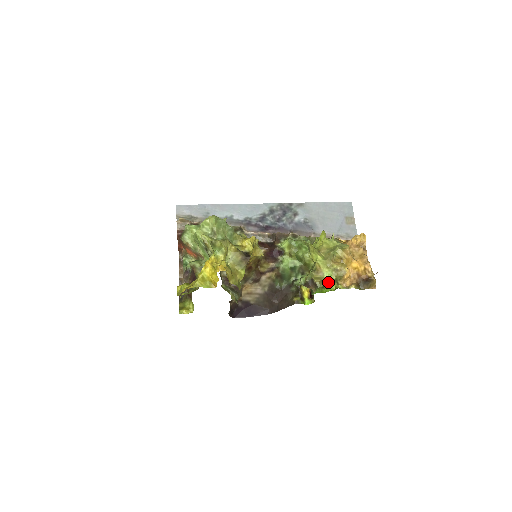
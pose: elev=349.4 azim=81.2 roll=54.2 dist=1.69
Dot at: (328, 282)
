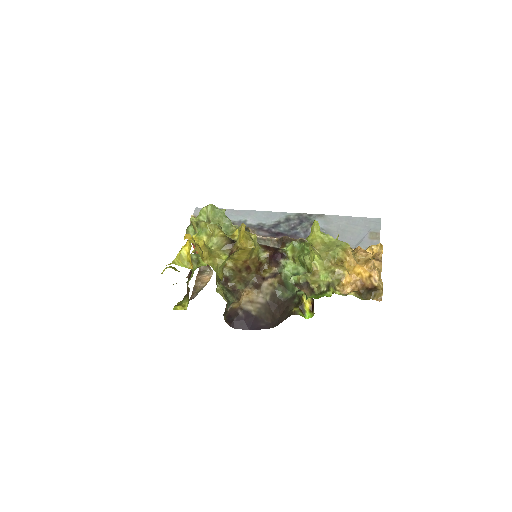
Dot at: (325, 287)
